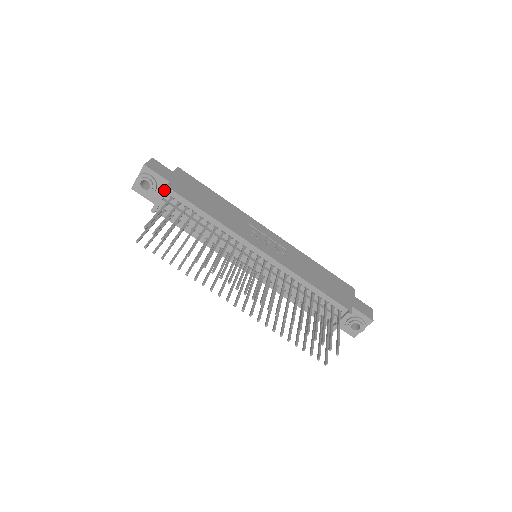
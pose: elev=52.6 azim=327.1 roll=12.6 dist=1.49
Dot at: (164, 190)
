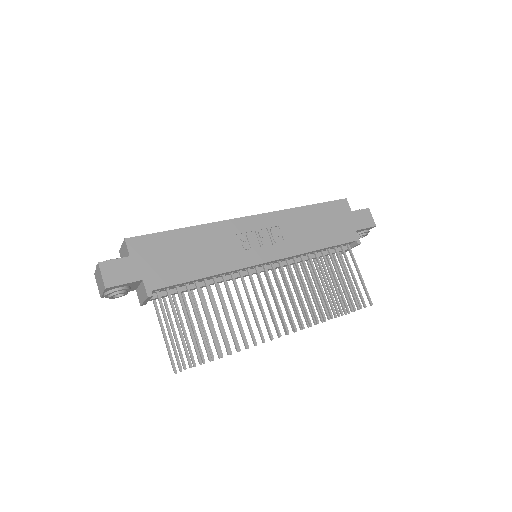
Dot at: (148, 298)
